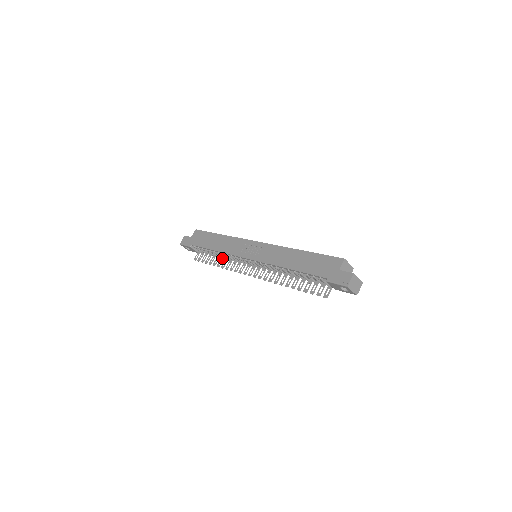
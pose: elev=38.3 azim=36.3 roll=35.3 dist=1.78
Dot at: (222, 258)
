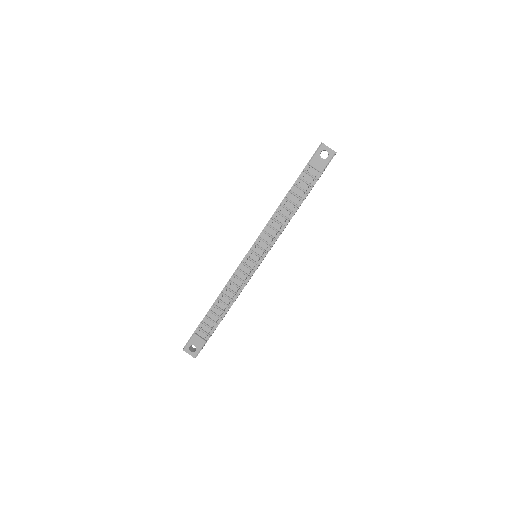
Dot at: (229, 303)
